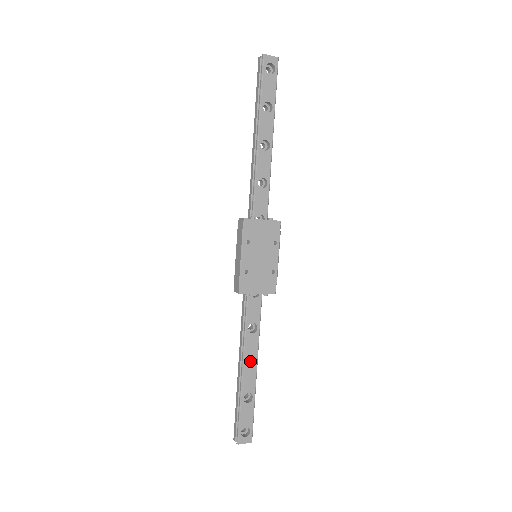
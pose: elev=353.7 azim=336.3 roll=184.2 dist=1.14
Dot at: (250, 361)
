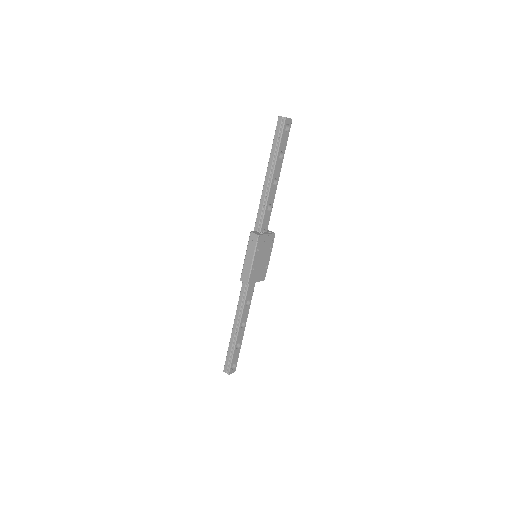
Dot at: occluded
